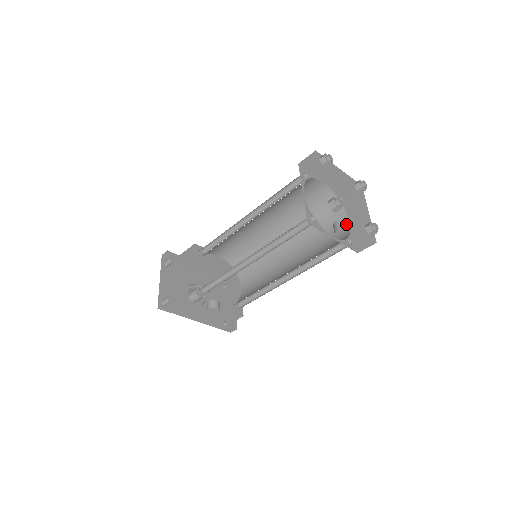
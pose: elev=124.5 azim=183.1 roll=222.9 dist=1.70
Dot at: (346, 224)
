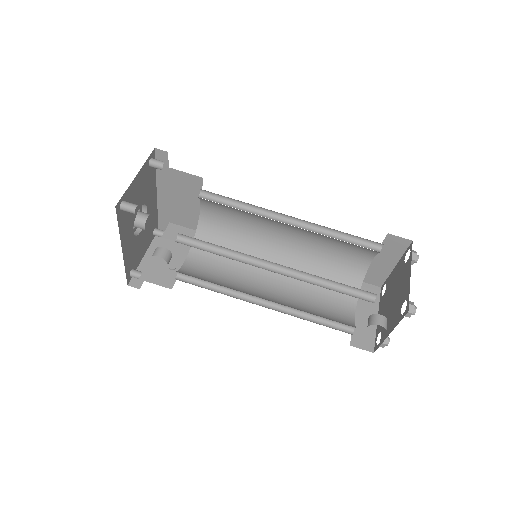
Dot at: occluded
